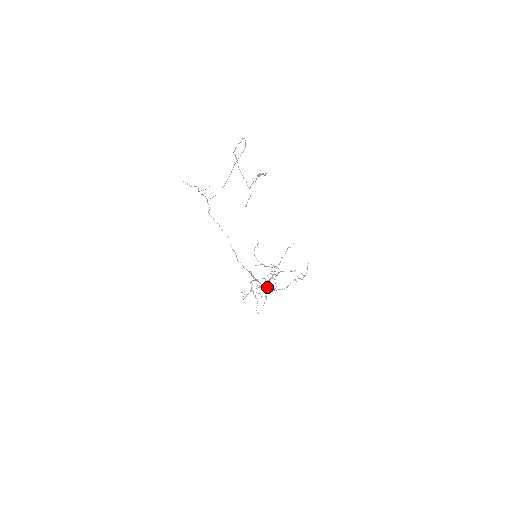
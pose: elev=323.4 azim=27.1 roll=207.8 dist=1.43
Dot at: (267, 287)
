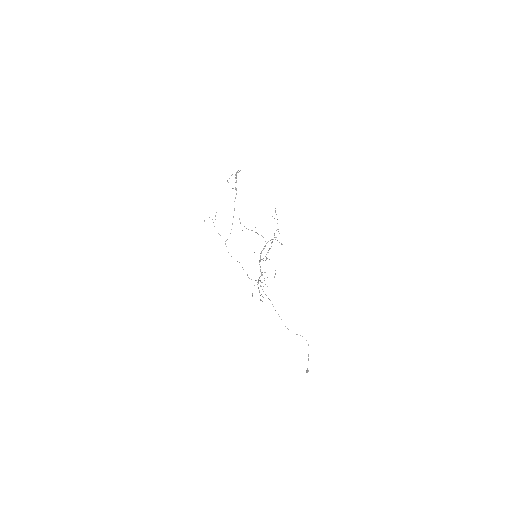
Dot at: (265, 272)
